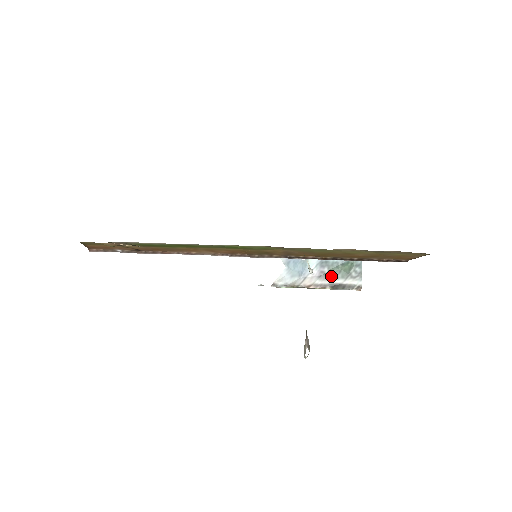
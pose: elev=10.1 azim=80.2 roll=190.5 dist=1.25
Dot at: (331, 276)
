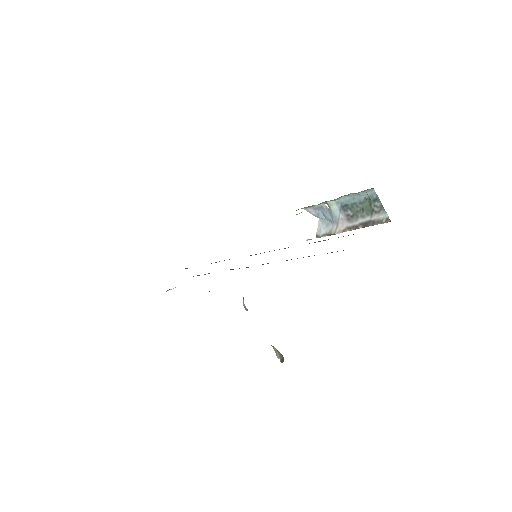
Dot at: (357, 216)
